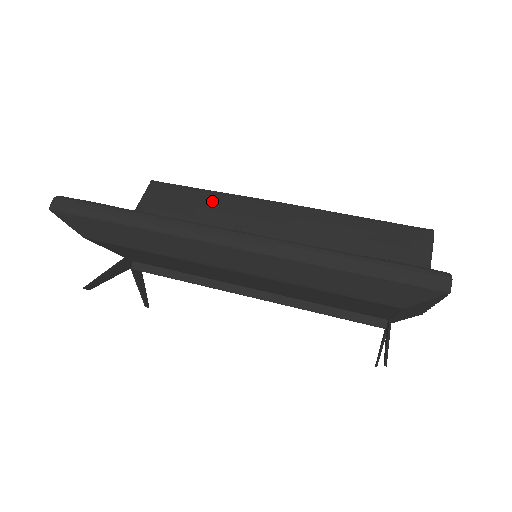
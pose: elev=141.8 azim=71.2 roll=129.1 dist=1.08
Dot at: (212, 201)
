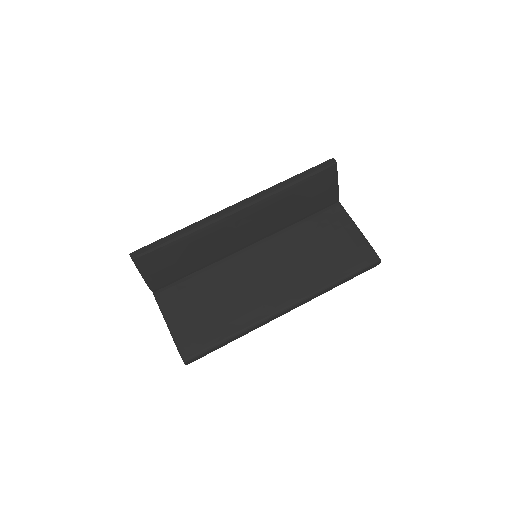
Dot at: (194, 241)
